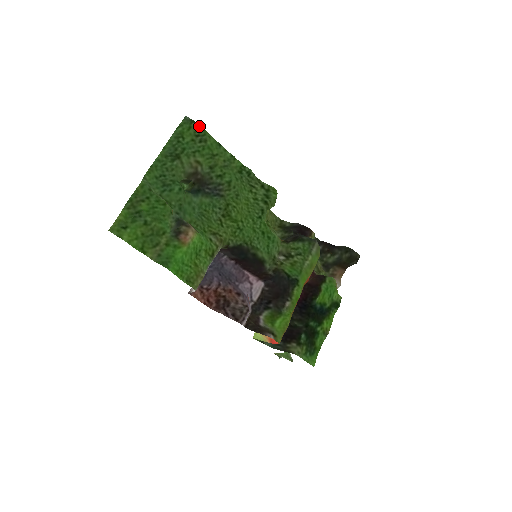
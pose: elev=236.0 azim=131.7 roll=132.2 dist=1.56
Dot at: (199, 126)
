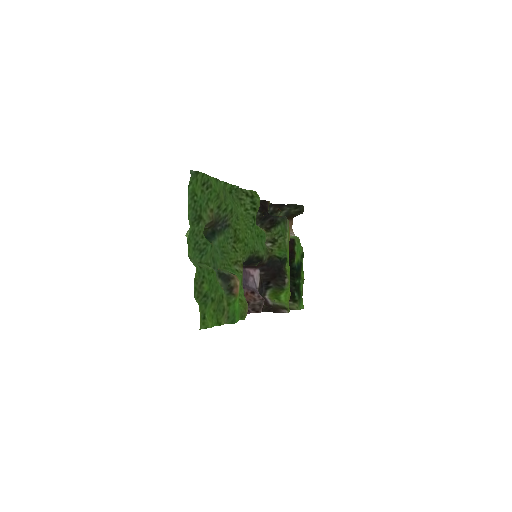
Dot at: (202, 174)
